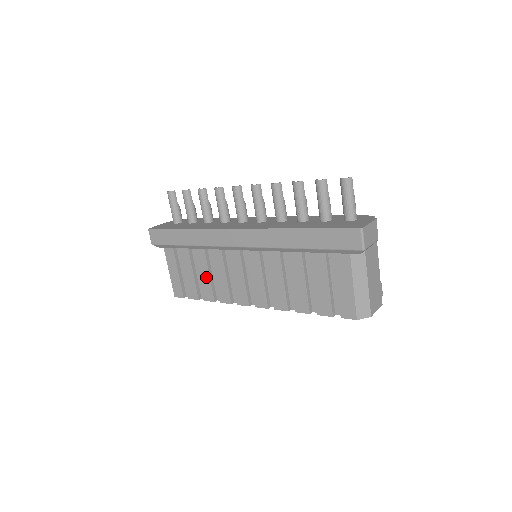
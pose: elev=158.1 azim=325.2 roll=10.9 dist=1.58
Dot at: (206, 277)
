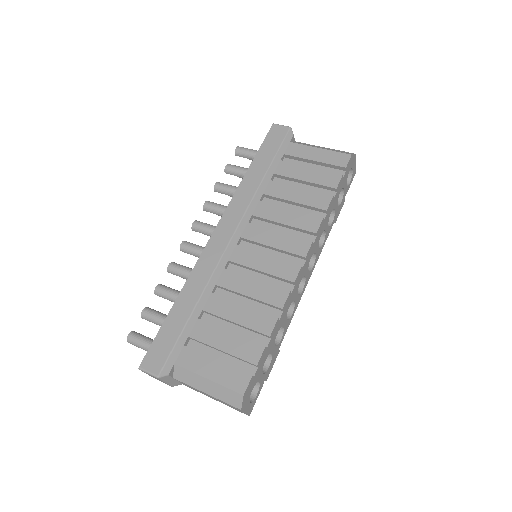
Dot at: (243, 311)
